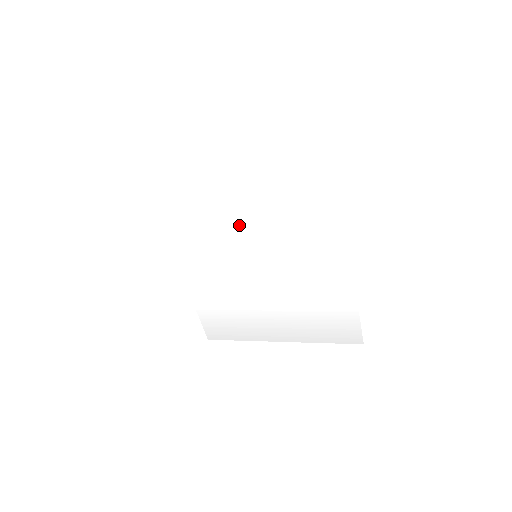
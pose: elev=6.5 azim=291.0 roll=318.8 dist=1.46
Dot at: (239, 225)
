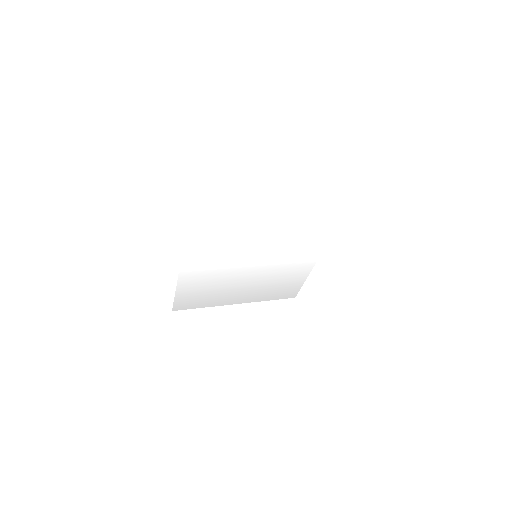
Dot at: (257, 238)
